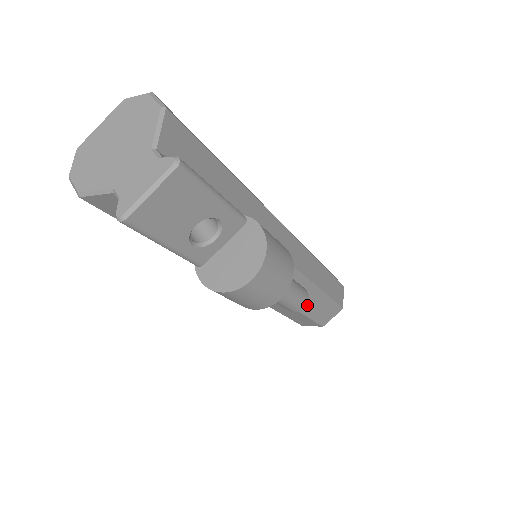
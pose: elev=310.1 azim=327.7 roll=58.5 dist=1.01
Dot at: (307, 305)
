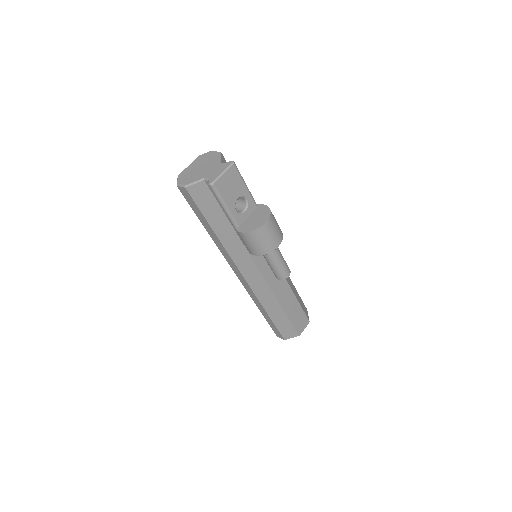
Dot at: (287, 306)
